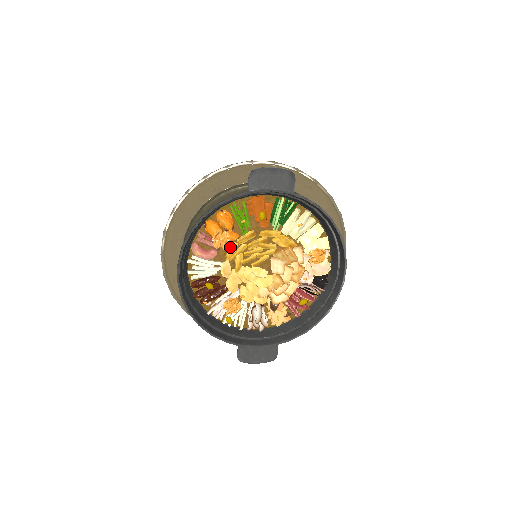
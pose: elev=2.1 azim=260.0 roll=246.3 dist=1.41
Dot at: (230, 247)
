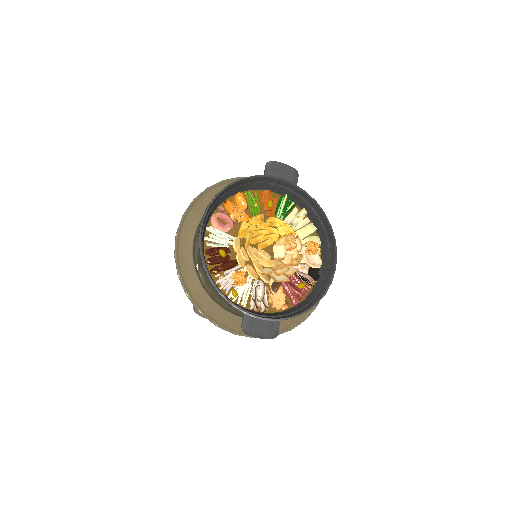
Dot at: (243, 224)
